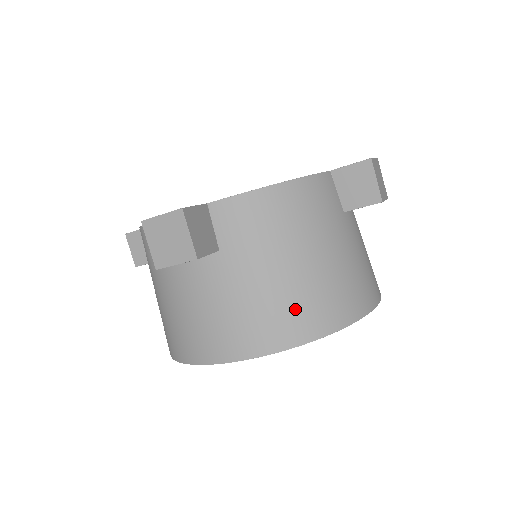
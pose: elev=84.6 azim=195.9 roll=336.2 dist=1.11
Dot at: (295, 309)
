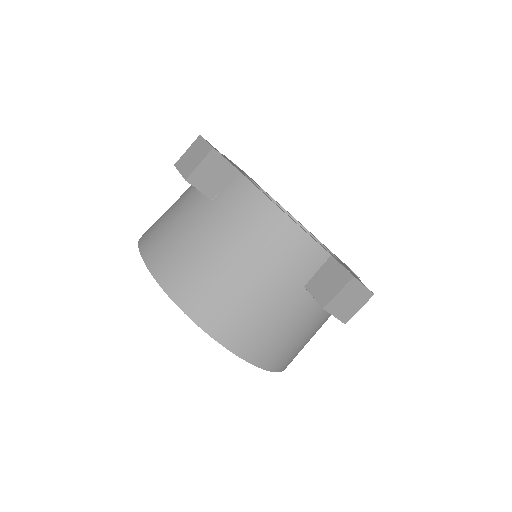
Dot at: occluded
